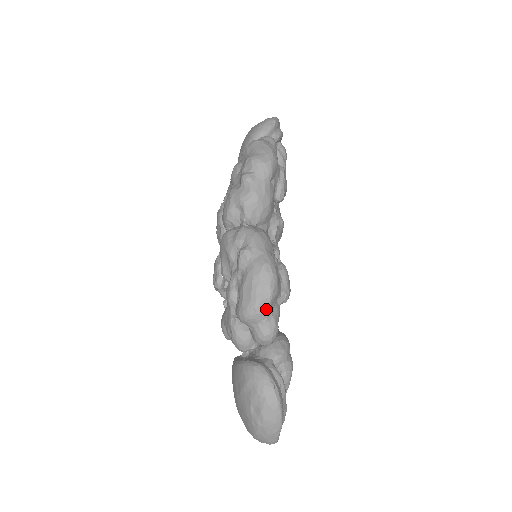
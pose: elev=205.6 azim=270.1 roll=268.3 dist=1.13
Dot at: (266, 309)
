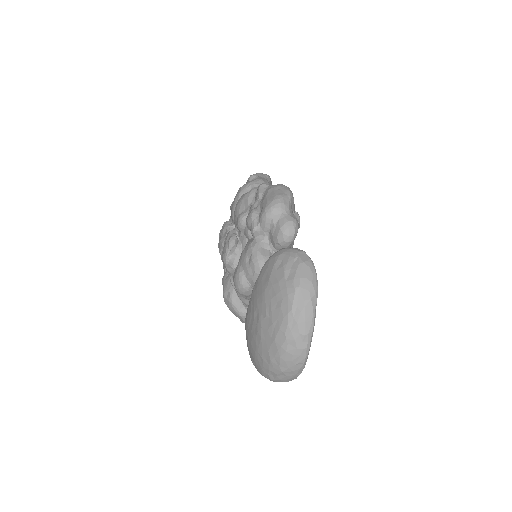
Dot at: (288, 203)
